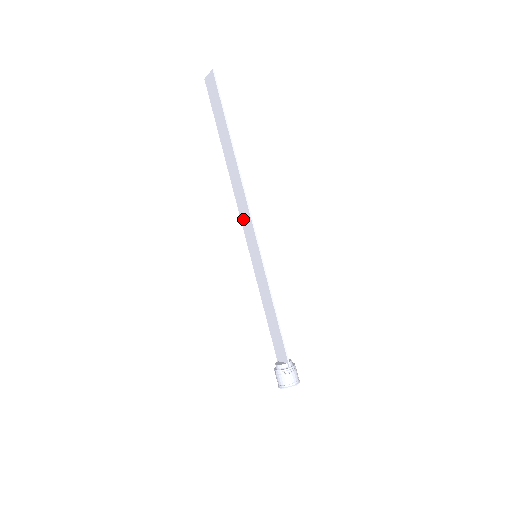
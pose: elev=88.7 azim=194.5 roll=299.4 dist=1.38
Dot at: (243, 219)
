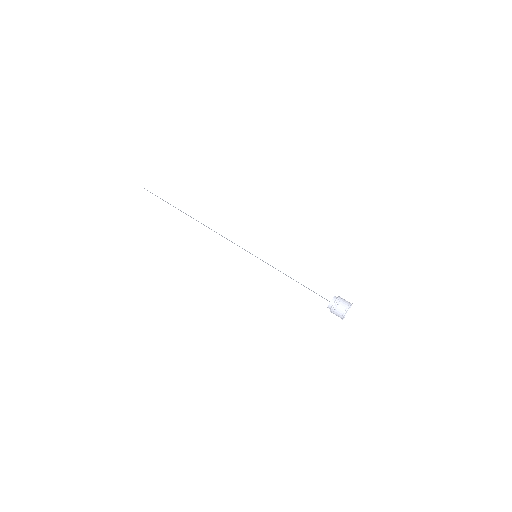
Dot at: (232, 242)
